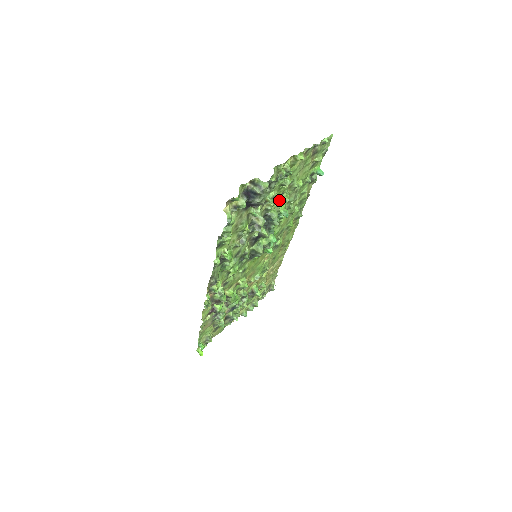
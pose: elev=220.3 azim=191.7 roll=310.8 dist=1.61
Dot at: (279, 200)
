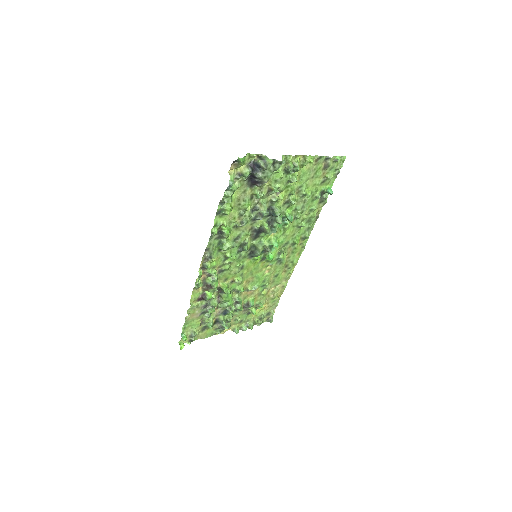
Dot at: (286, 200)
